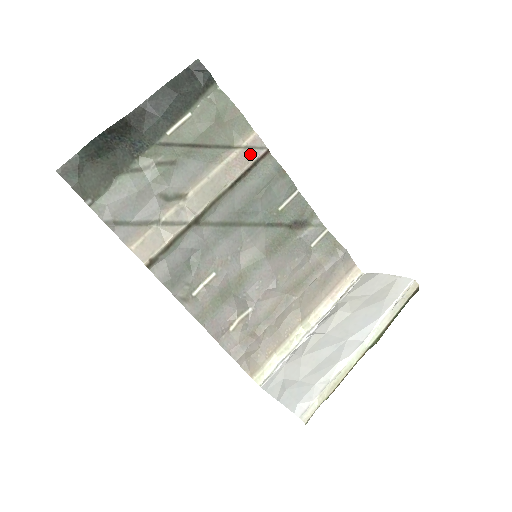
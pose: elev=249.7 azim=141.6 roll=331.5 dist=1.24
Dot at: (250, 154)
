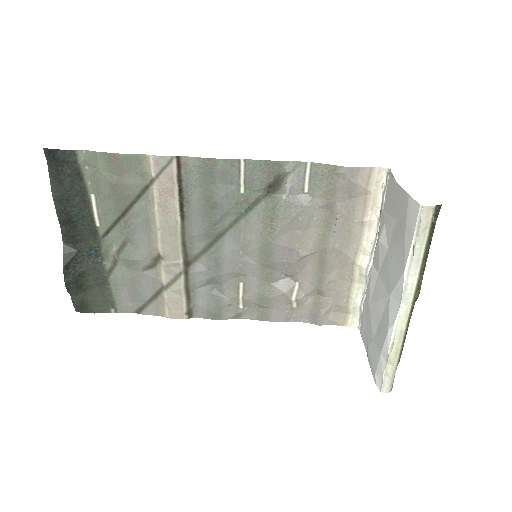
Dot at: (167, 178)
